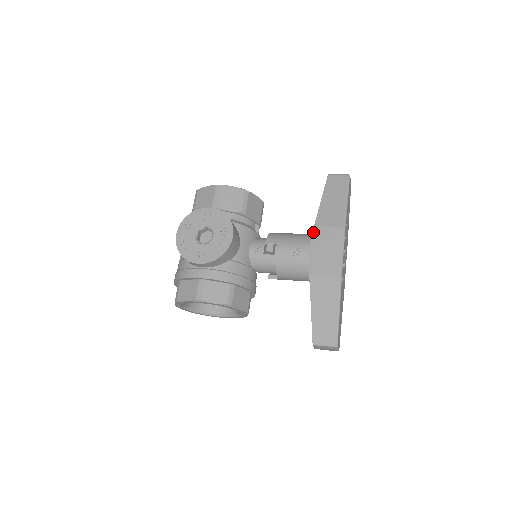
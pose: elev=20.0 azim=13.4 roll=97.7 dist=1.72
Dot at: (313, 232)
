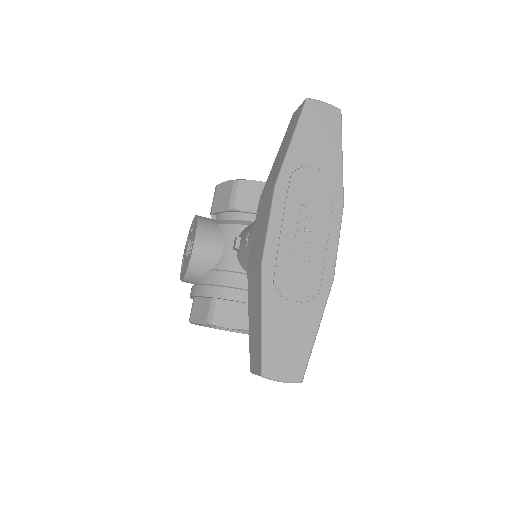
Dot at: (258, 207)
